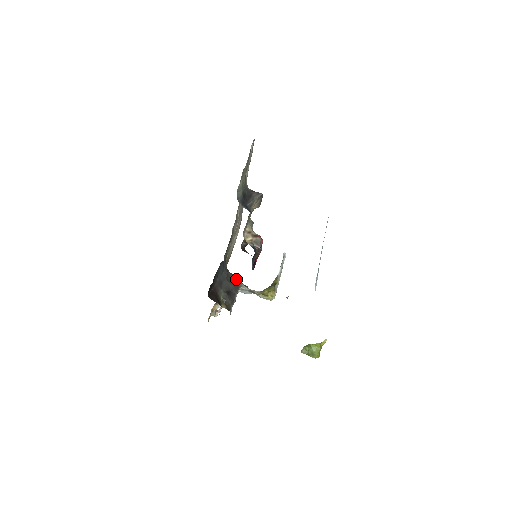
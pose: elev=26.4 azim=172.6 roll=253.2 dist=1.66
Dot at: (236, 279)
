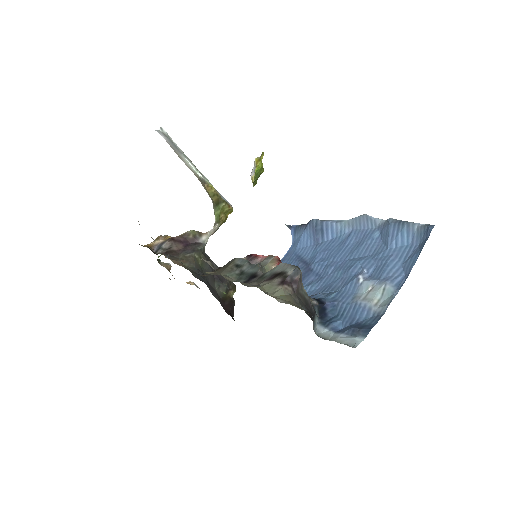
Dot at: (198, 255)
